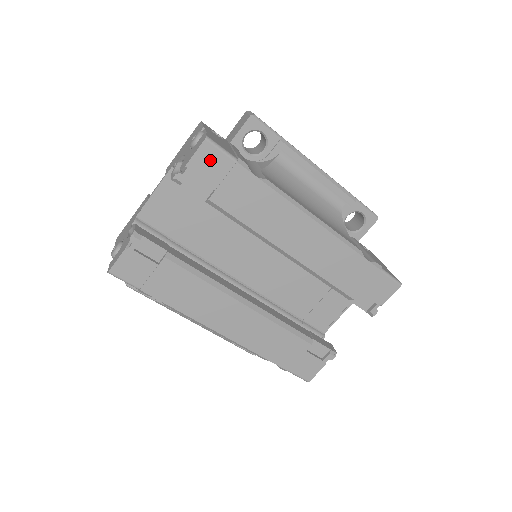
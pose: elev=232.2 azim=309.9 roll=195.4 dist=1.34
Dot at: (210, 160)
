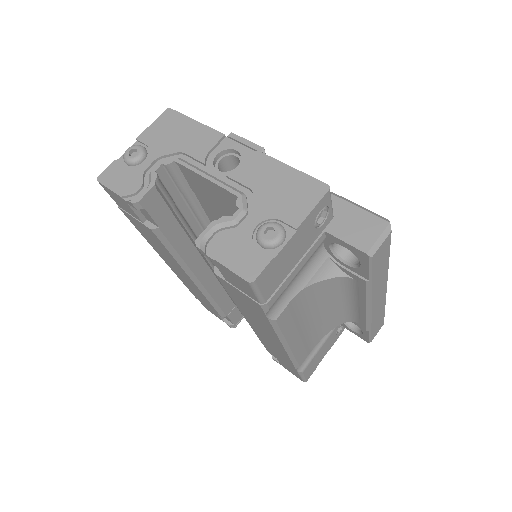
Dot at: (239, 282)
